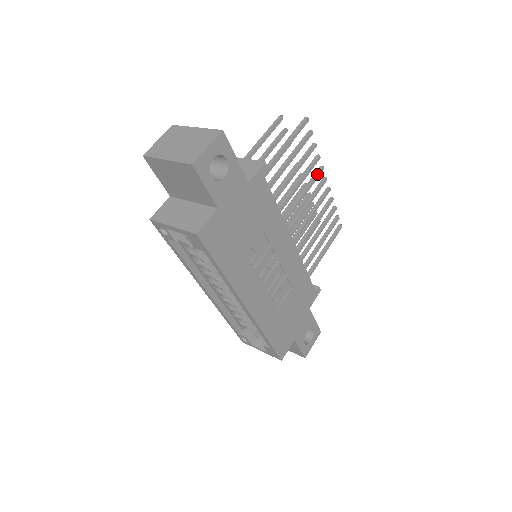
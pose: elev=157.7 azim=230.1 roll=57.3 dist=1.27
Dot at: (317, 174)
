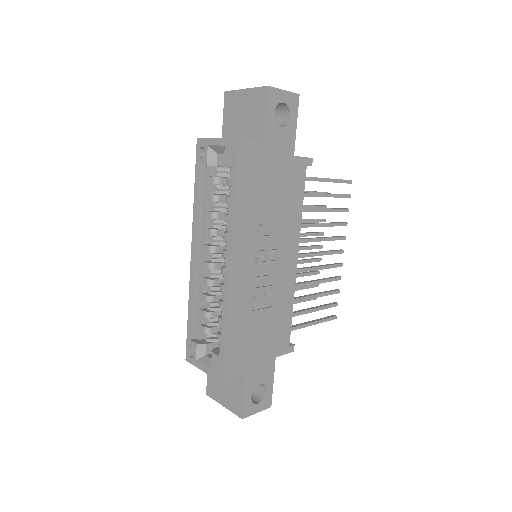
Dot at: (339, 236)
